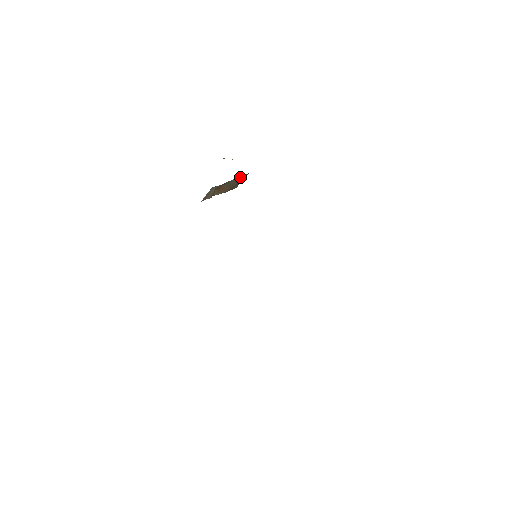
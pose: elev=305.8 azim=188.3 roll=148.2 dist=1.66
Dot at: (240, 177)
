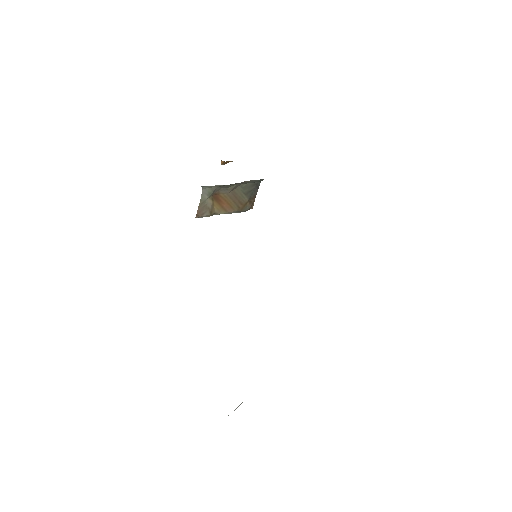
Dot at: (248, 186)
